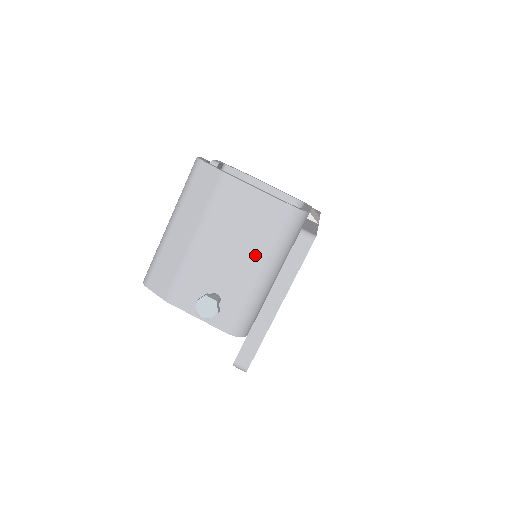
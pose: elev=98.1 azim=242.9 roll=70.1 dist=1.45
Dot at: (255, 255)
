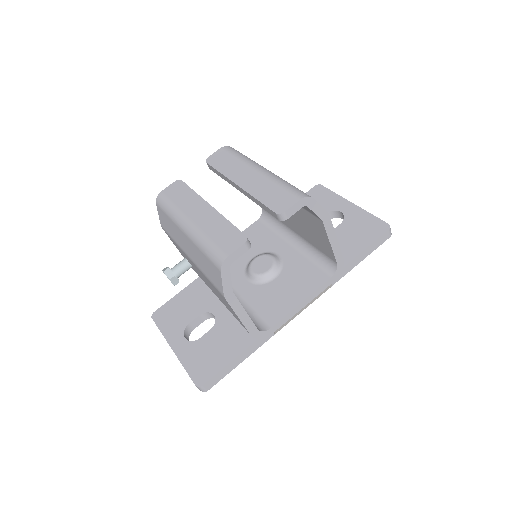
Dot at: occluded
